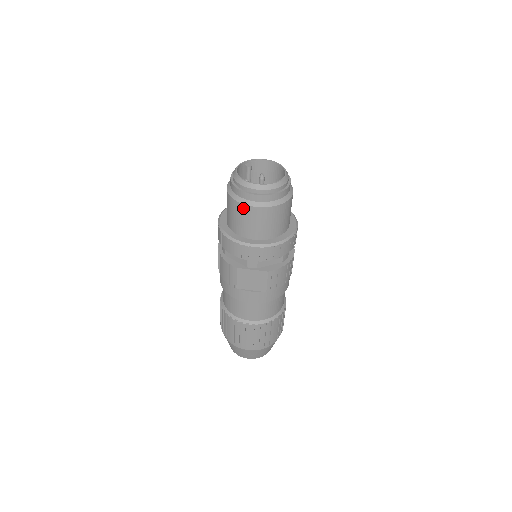
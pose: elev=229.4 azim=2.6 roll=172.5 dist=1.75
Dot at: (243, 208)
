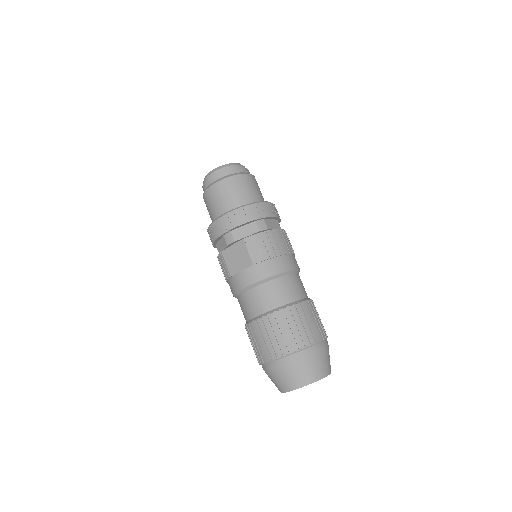
Dot at: (207, 194)
